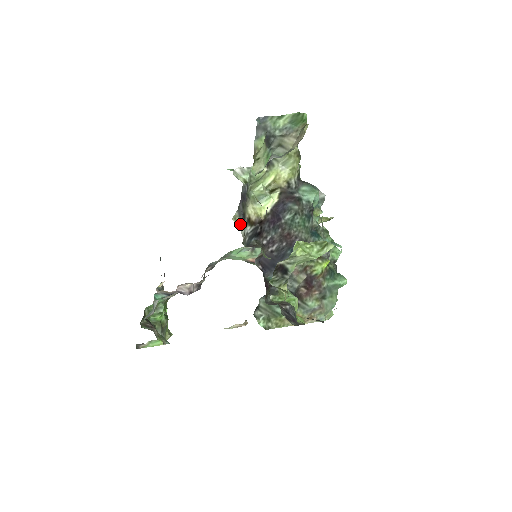
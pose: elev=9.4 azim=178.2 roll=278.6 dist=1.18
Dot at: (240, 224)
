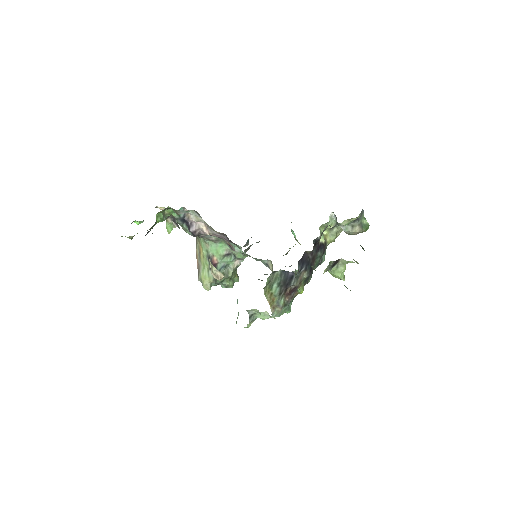
Dot at: (324, 230)
